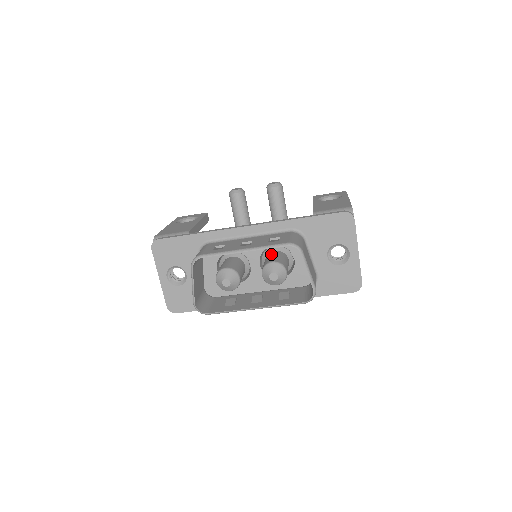
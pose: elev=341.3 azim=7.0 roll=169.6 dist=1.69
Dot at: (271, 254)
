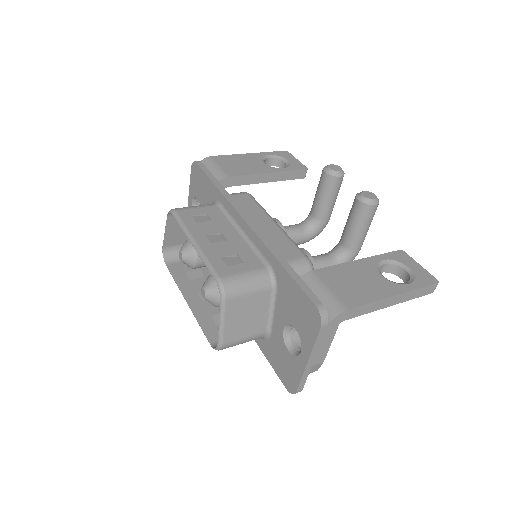
Dot at: occluded
